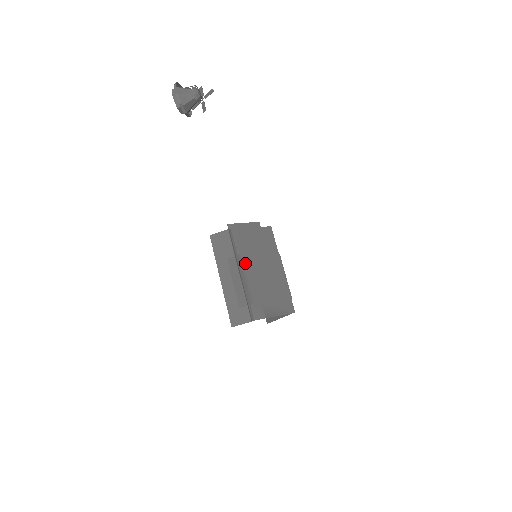
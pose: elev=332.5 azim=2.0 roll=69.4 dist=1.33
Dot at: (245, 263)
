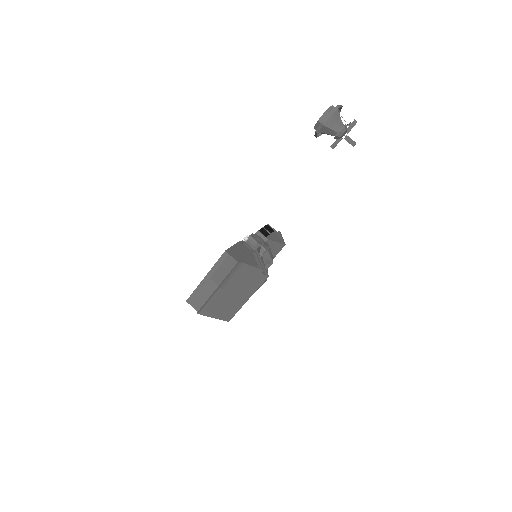
Dot at: (226, 287)
